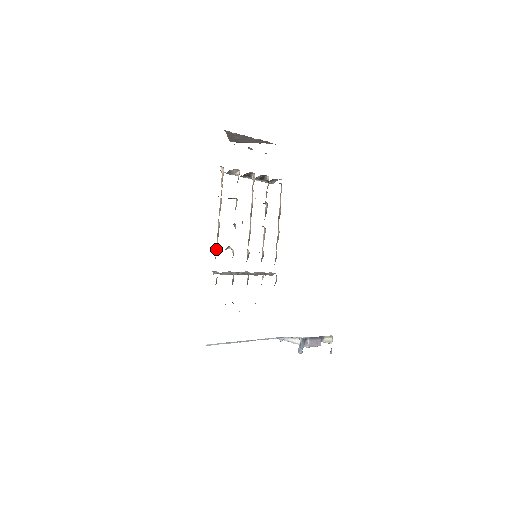
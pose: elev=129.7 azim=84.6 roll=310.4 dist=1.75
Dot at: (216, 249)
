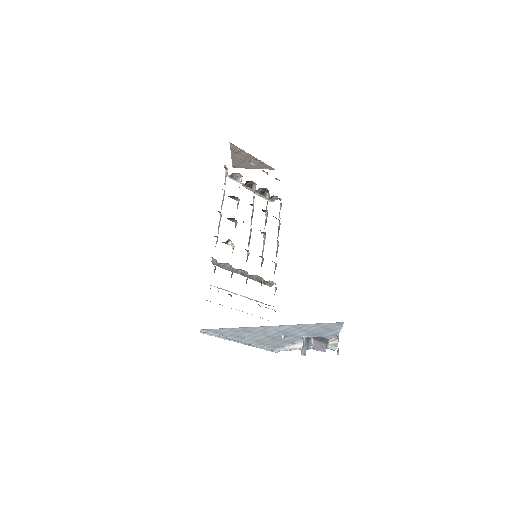
Dot at: occluded
